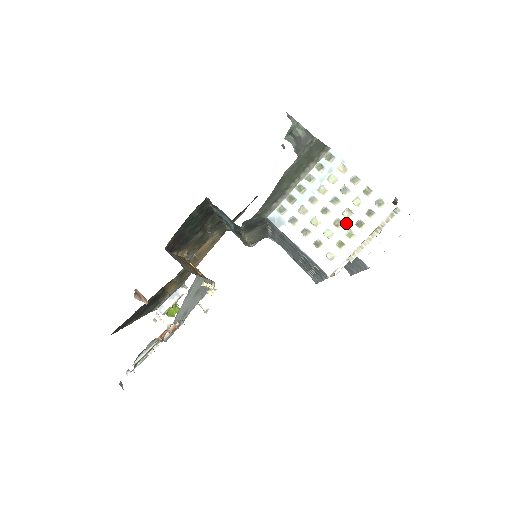
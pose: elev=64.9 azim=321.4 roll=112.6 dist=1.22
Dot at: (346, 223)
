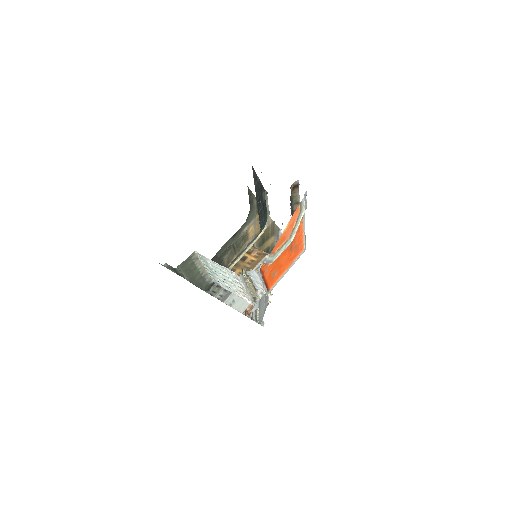
Dot at: (234, 283)
